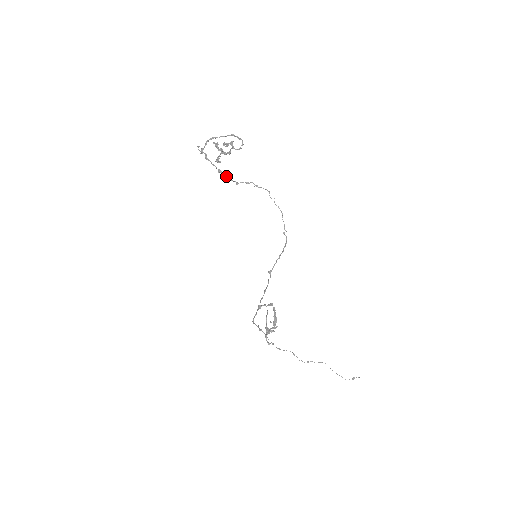
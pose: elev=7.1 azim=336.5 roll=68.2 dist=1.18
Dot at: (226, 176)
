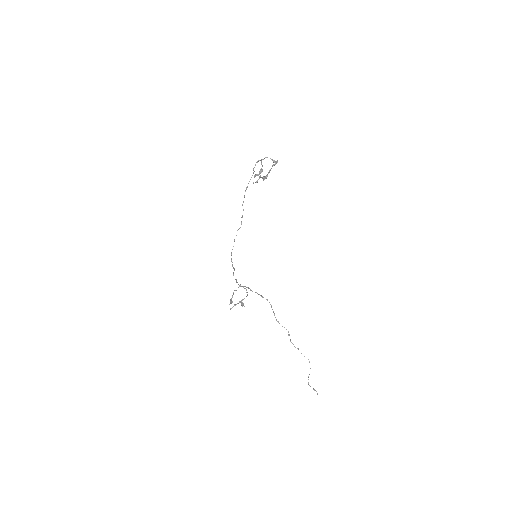
Dot at: occluded
